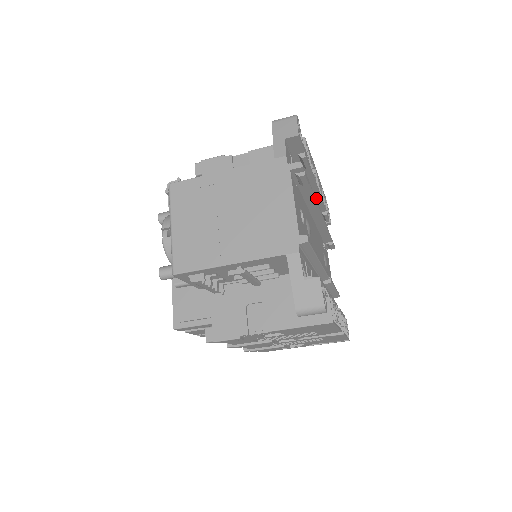
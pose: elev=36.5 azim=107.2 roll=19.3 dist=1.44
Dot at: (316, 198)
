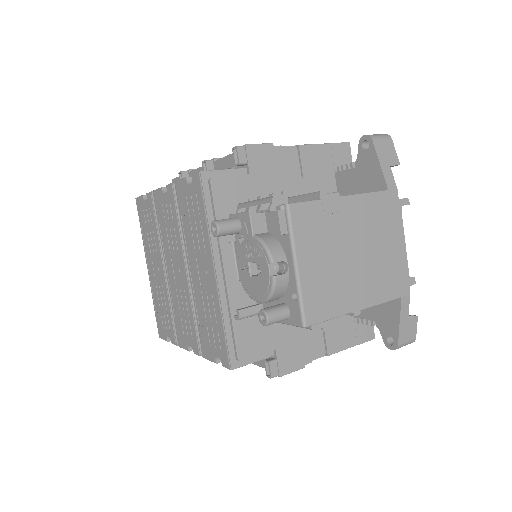
Dot at: occluded
